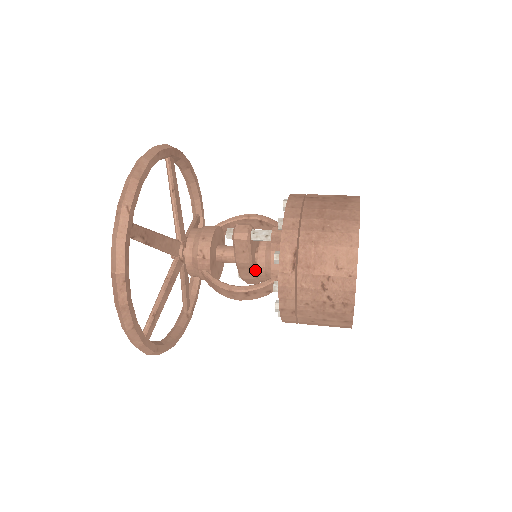
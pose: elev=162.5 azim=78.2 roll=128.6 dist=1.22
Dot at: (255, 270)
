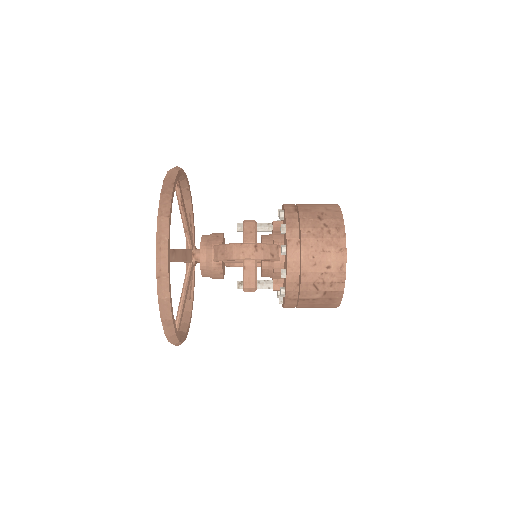
Dot at: (256, 260)
